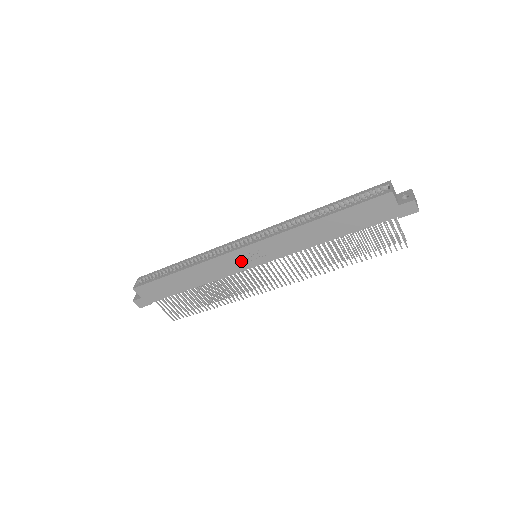
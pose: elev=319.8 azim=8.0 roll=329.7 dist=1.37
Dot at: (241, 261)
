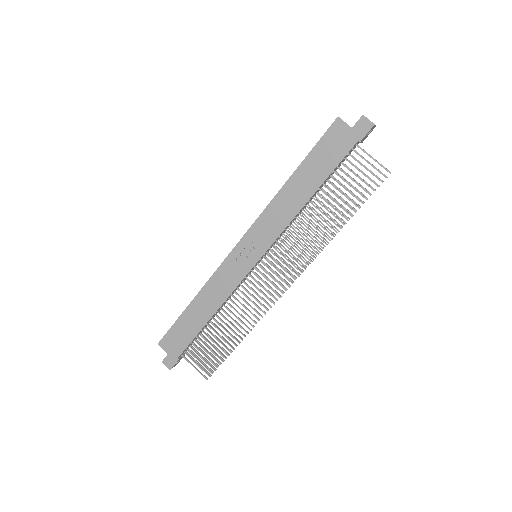
Dot at: (241, 263)
